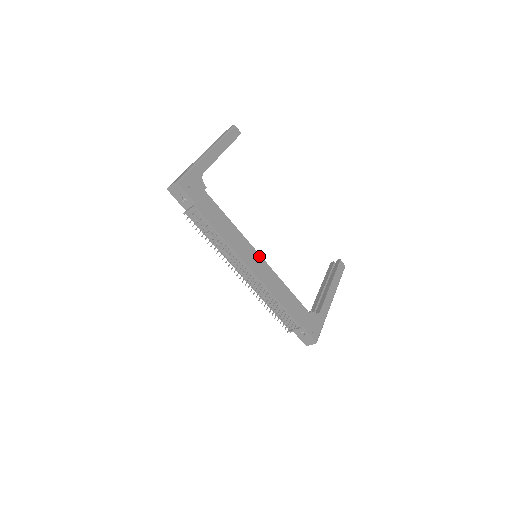
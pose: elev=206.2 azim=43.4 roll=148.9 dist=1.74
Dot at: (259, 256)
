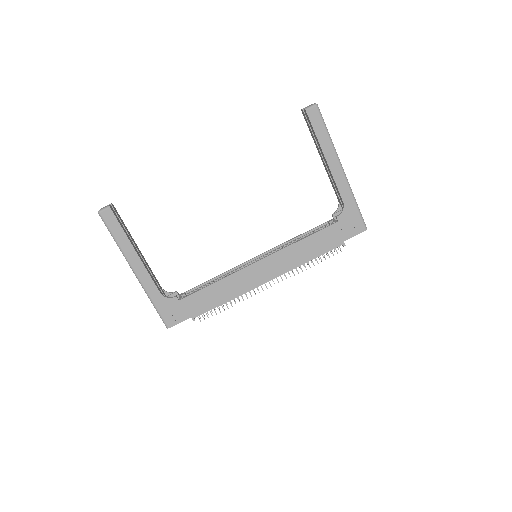
Dot at: (259, 263)
